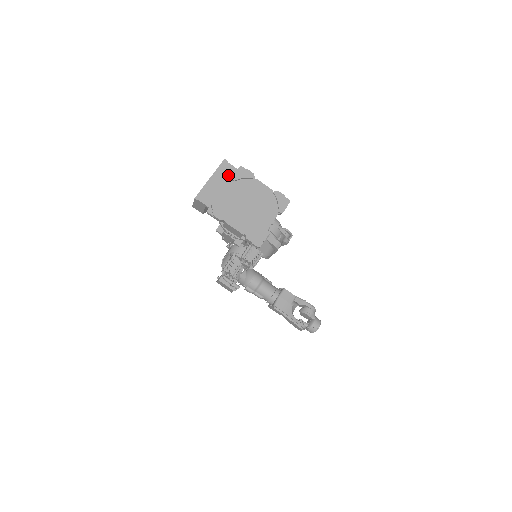
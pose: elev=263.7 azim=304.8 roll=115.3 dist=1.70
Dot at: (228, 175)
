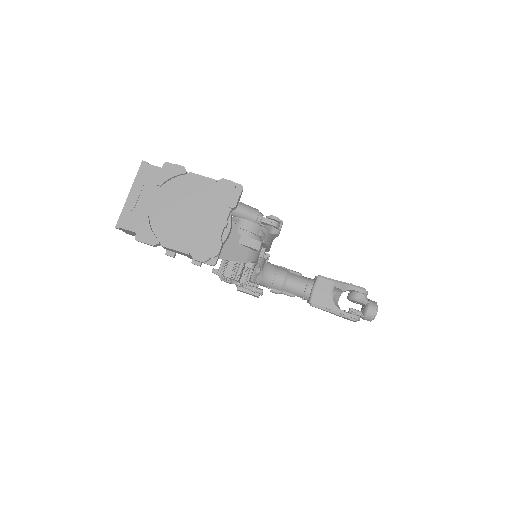
Dot at: (151, 181)
